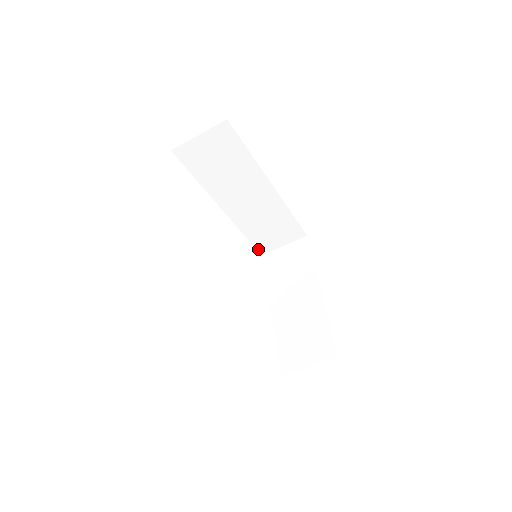
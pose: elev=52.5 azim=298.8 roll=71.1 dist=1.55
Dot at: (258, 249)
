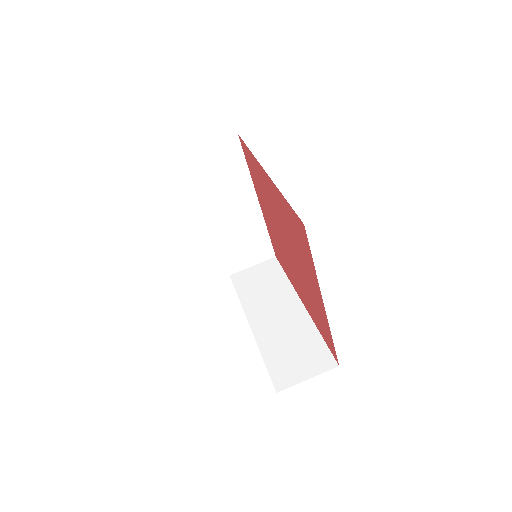
Dot at: (274, 382)
